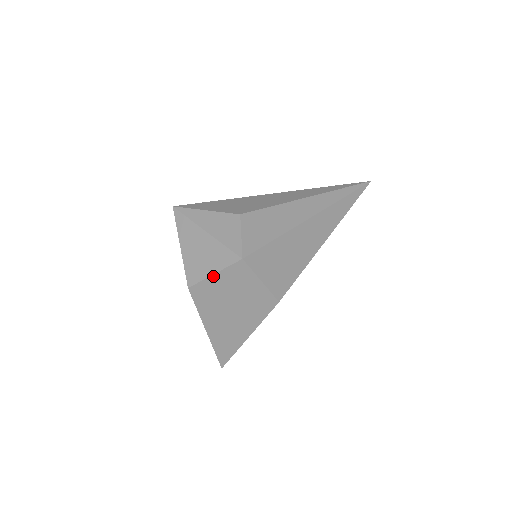
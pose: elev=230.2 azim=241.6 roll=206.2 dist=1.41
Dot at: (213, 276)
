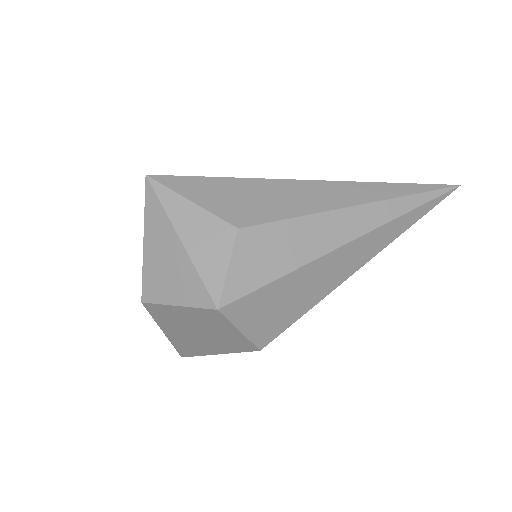
Dot at: (175, 306)
